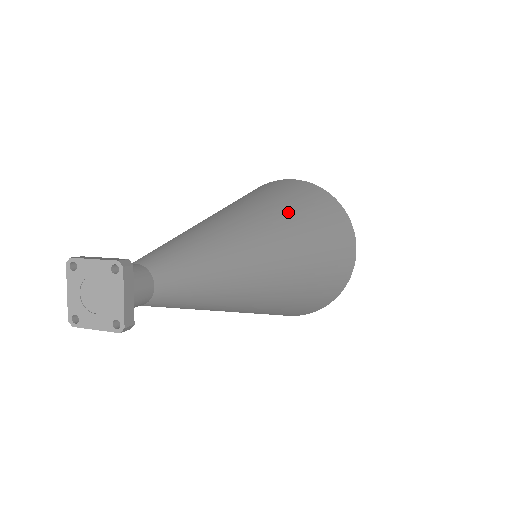
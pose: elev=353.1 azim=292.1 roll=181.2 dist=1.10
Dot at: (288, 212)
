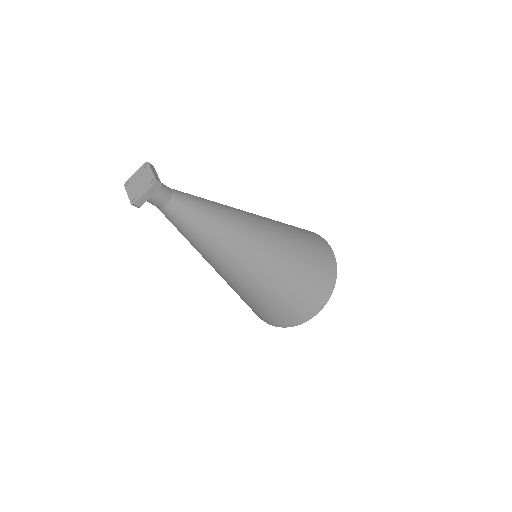
Dot at: (287, 252)
